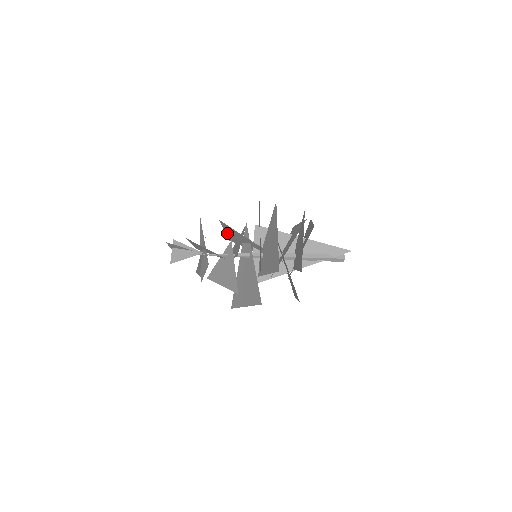
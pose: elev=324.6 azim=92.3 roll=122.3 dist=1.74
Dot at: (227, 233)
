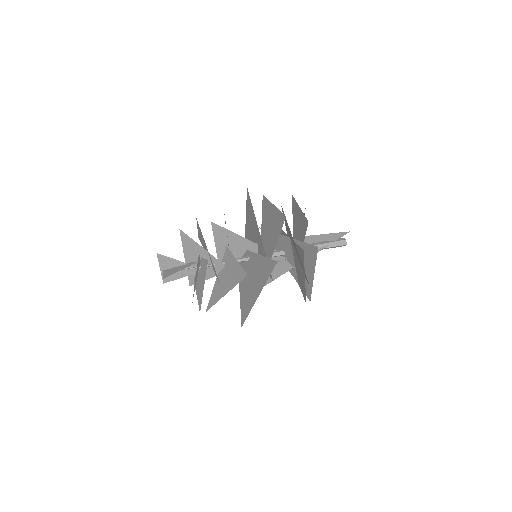
Dot at: (220, 256)
